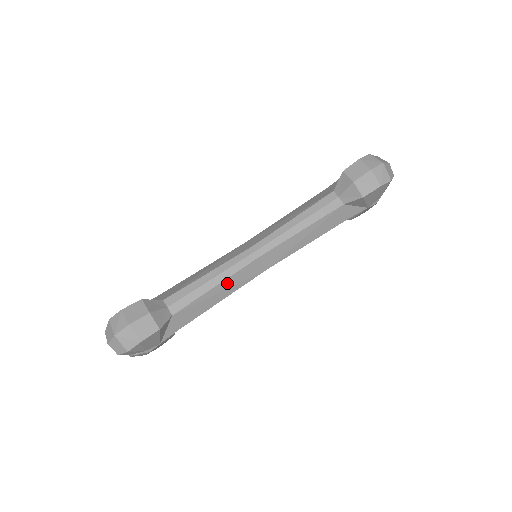
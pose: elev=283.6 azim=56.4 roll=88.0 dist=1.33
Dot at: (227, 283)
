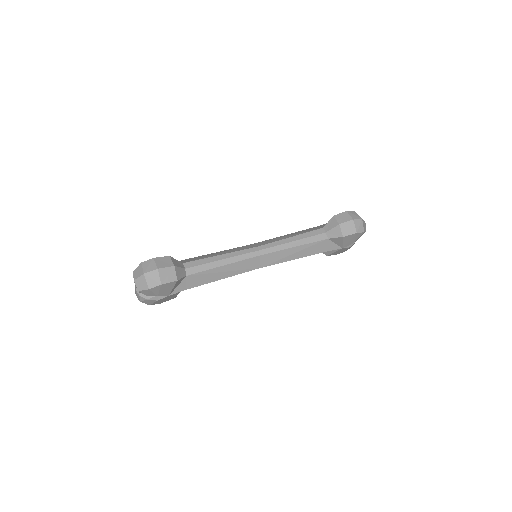
Dot at: (232, 266)
